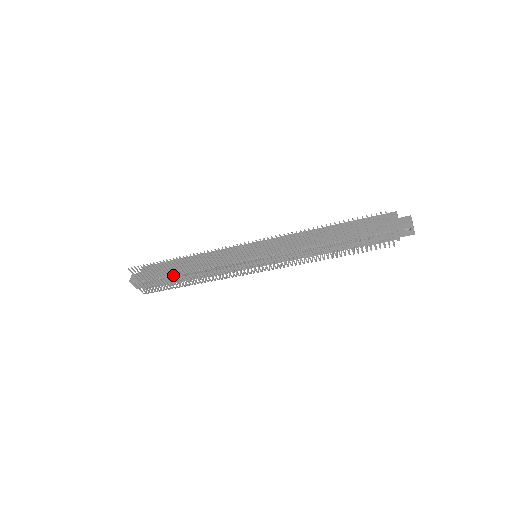
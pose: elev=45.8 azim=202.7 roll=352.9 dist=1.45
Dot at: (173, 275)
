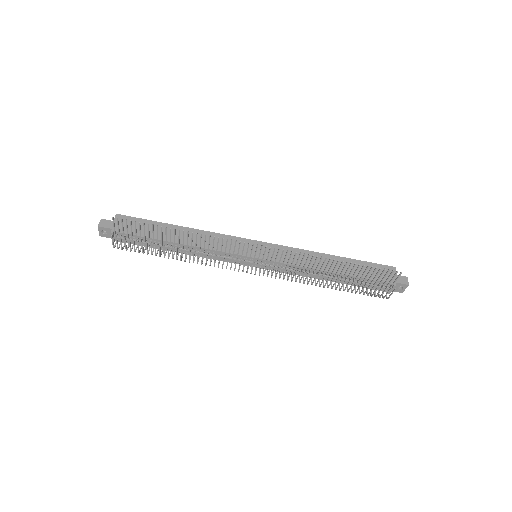
Dot at: (158, 241)
